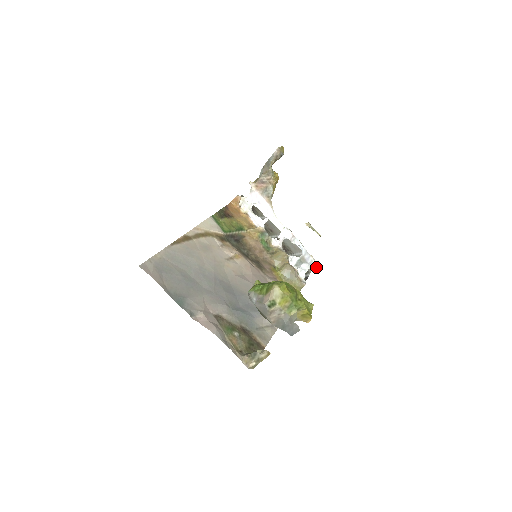
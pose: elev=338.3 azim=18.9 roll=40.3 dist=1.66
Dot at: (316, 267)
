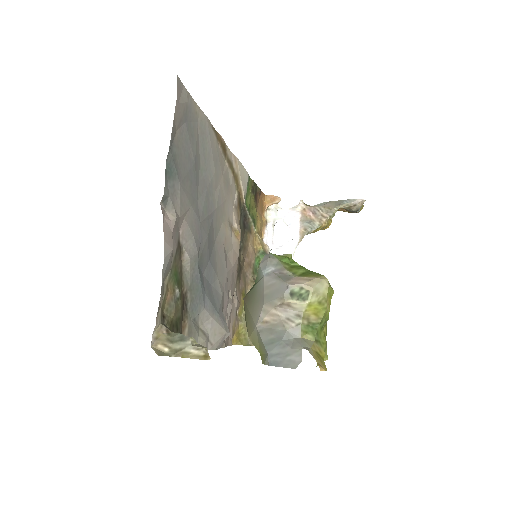
Dot at: occluded
